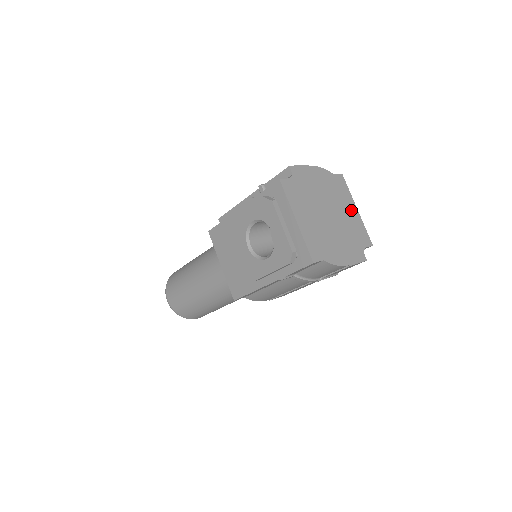
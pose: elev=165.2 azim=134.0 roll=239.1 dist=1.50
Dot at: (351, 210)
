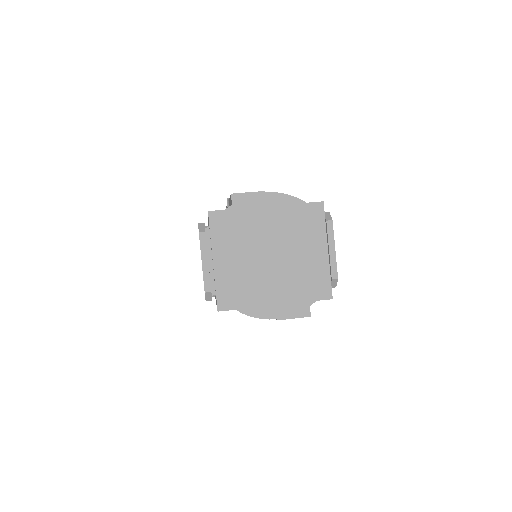
Dot at: (315, 251)
